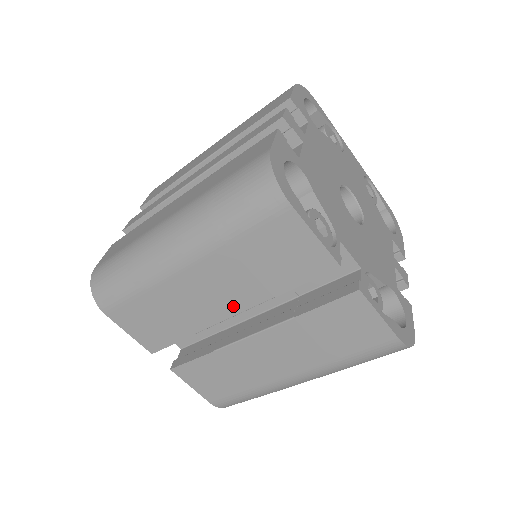
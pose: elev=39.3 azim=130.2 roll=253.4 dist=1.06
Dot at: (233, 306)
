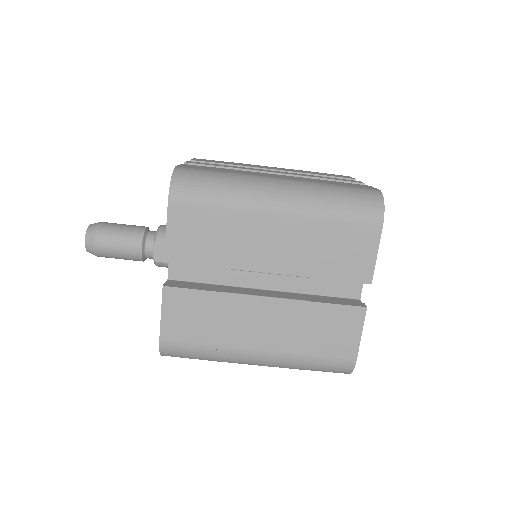
Dot at: (278, 265)
